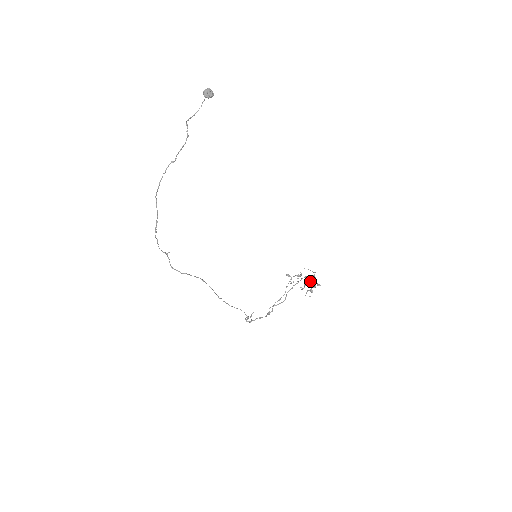
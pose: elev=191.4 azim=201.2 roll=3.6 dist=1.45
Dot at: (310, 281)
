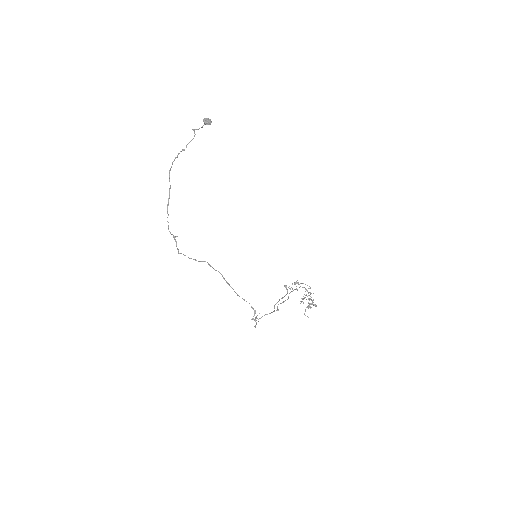
Dot at: occluded
